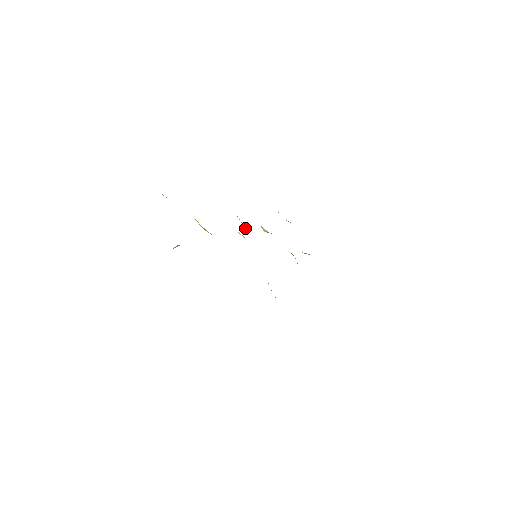
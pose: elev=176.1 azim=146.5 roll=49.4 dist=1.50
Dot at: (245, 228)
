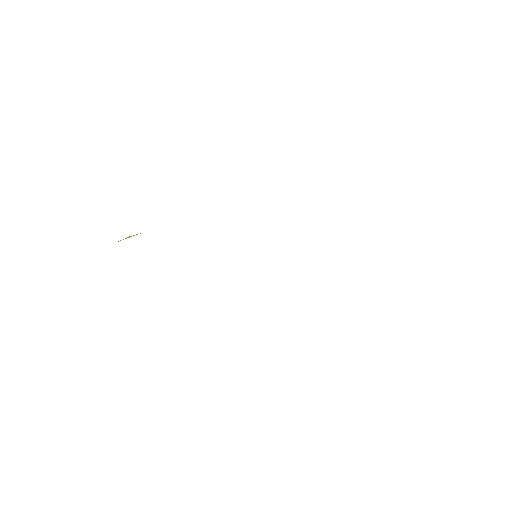
Dot at: occluded
